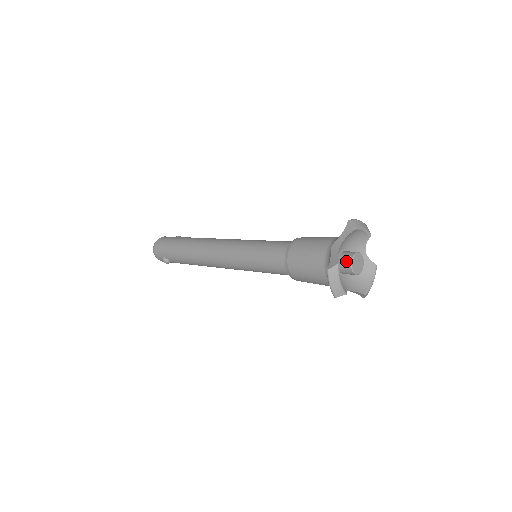
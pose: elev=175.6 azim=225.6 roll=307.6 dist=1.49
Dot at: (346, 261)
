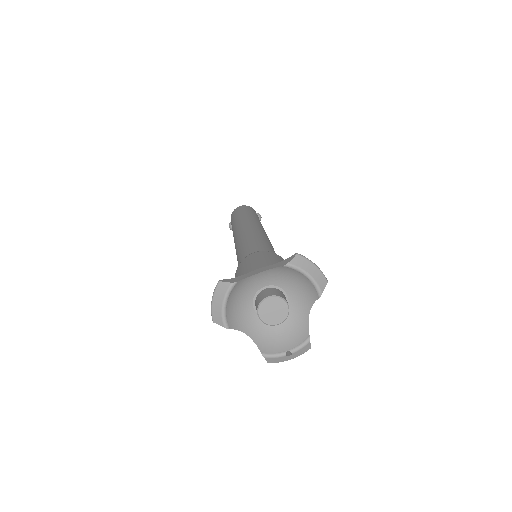
Dot at: (261, 296)
